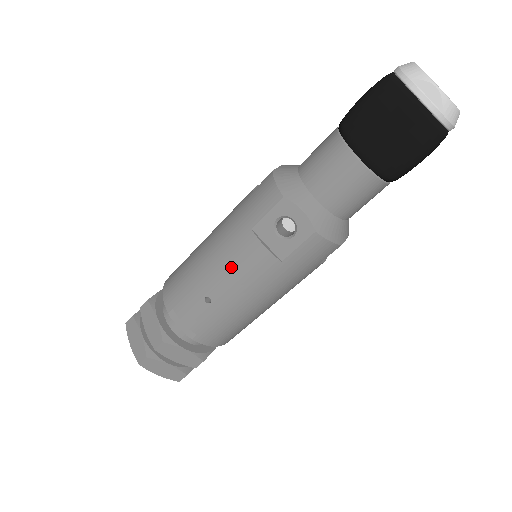
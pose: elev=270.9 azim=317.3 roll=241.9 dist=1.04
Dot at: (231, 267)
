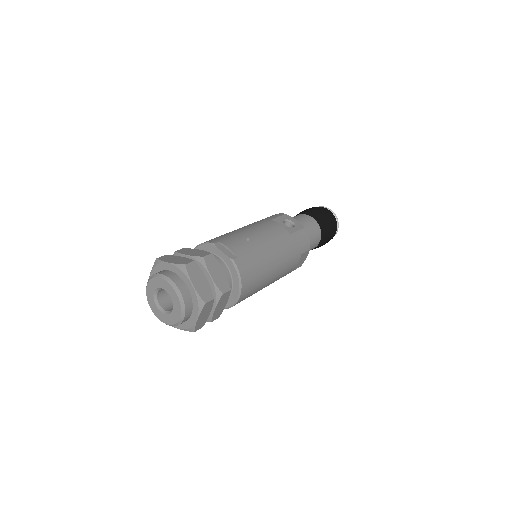
Dot at: (262, 229)
